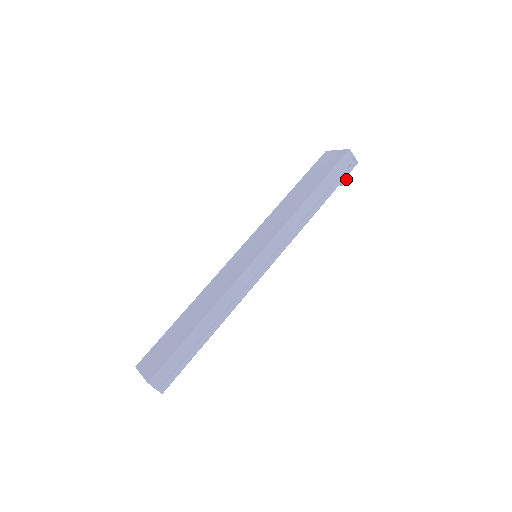
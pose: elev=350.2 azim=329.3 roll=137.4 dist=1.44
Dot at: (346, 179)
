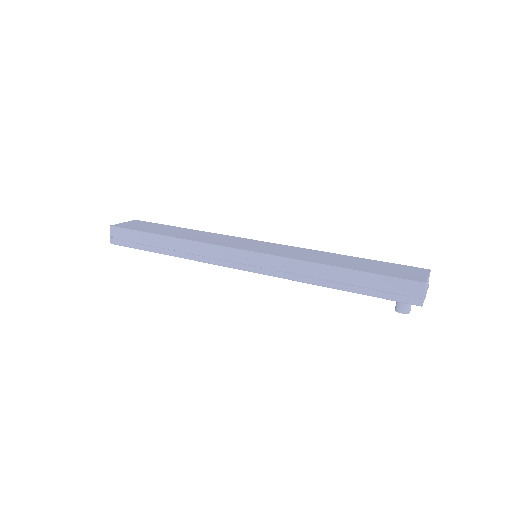
Dot at: (403, 308)
